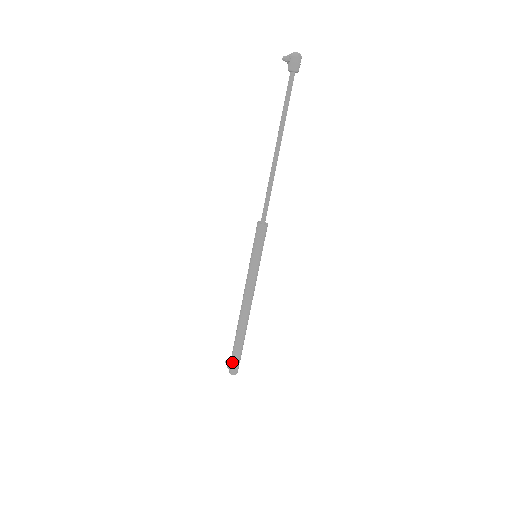
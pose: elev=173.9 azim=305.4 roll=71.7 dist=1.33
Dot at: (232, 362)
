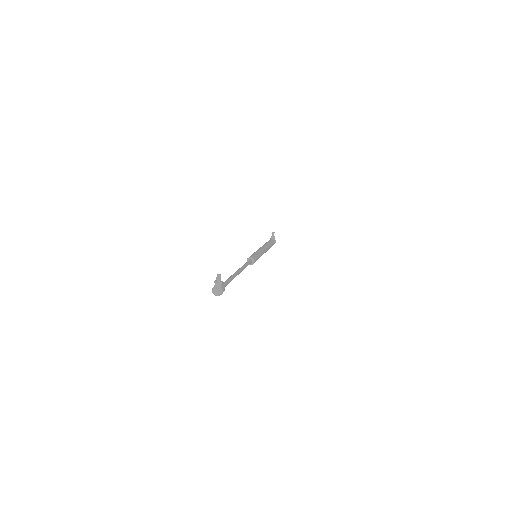
Dot at: occluded
